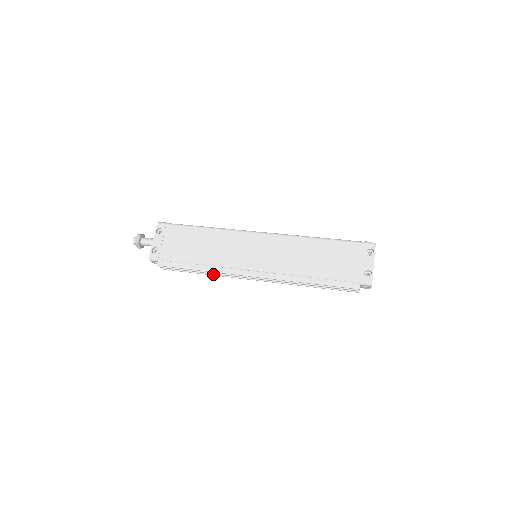
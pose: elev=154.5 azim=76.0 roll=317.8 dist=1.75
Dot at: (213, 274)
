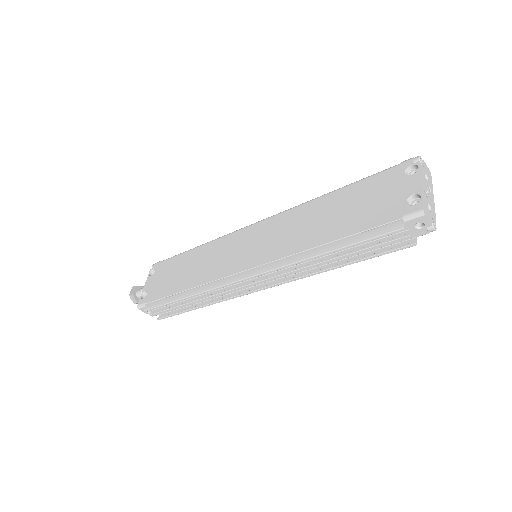
Dot at: (209, 303)
